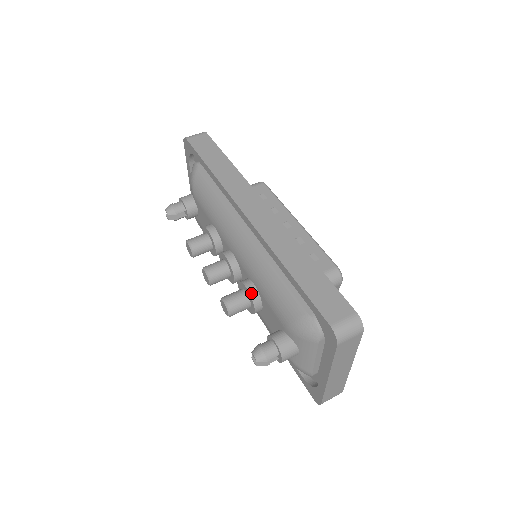
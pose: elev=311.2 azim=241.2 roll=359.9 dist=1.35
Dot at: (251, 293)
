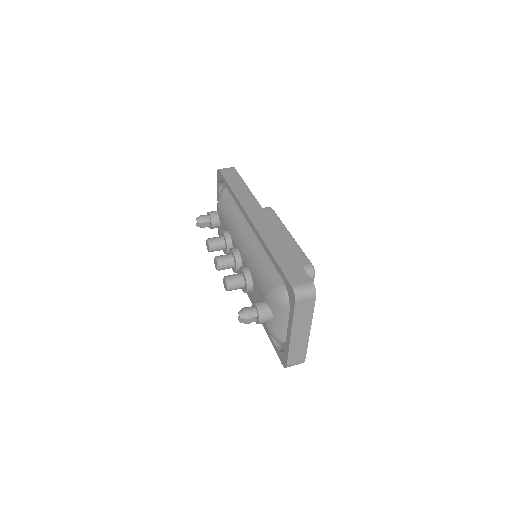
Dot at: (246, 274)
